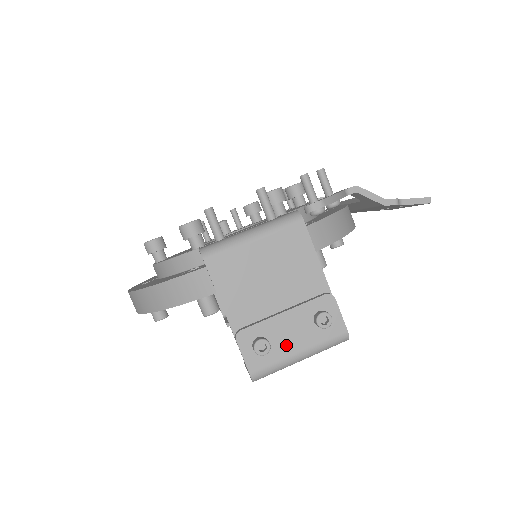
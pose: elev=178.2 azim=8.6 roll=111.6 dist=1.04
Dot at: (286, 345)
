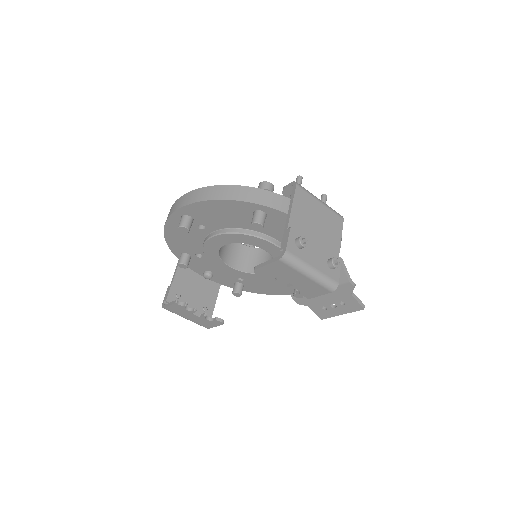
Dot at: (310, 257)
